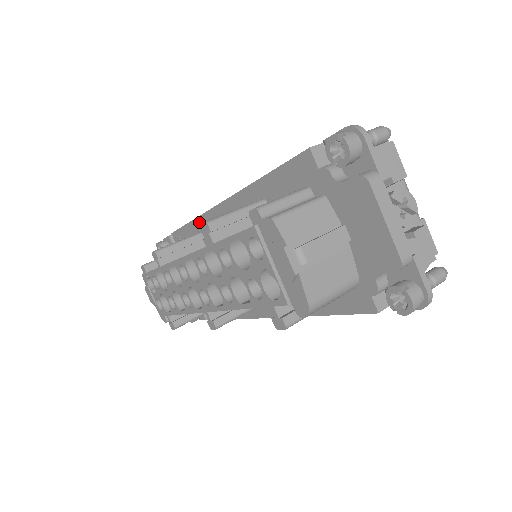
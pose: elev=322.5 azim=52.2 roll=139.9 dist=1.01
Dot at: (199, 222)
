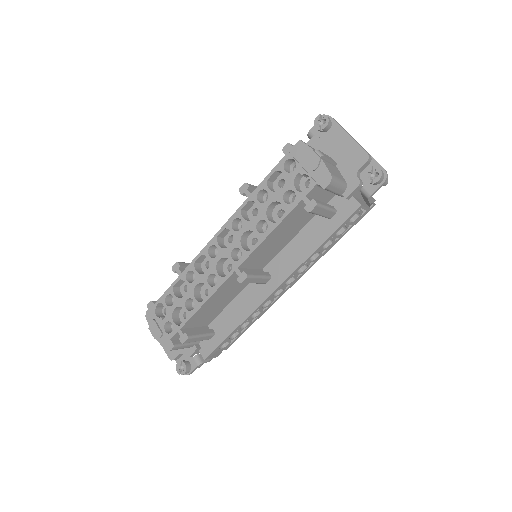
Dot at: occluded
